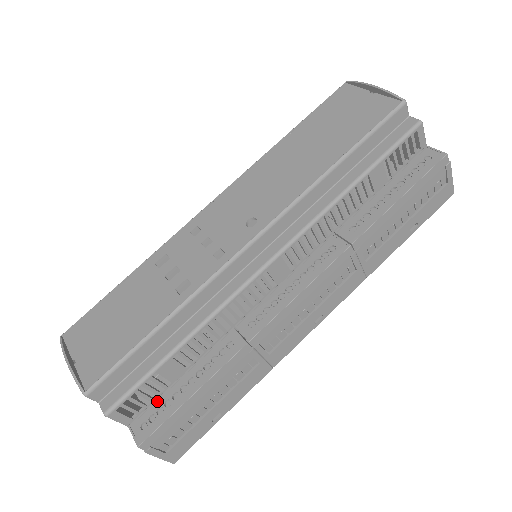
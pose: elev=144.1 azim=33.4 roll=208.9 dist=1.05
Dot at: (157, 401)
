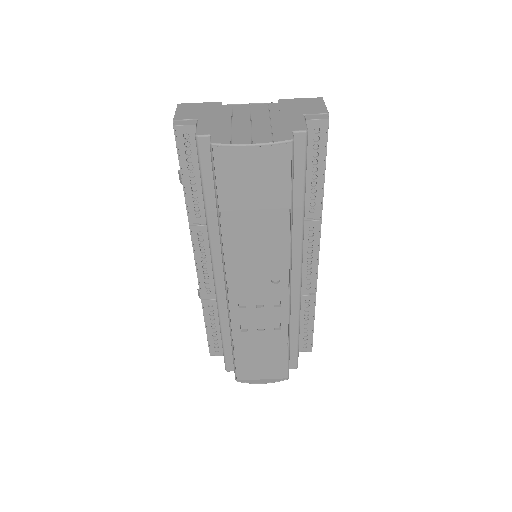
Dot at: (299, 339)
